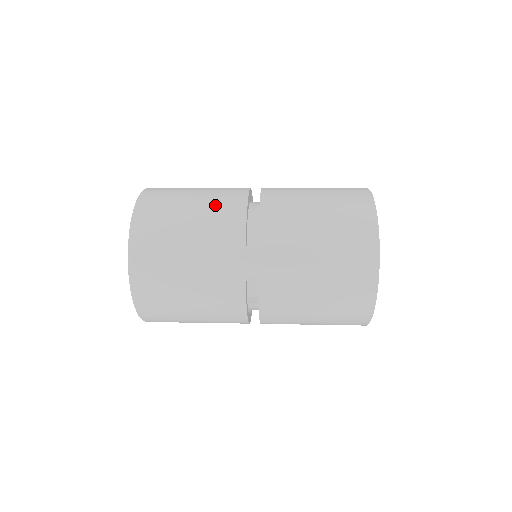
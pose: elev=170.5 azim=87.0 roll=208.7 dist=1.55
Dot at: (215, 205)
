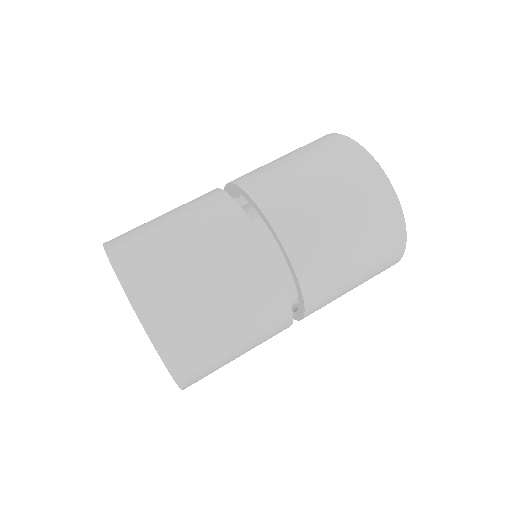
Dot at: (262, 334)
